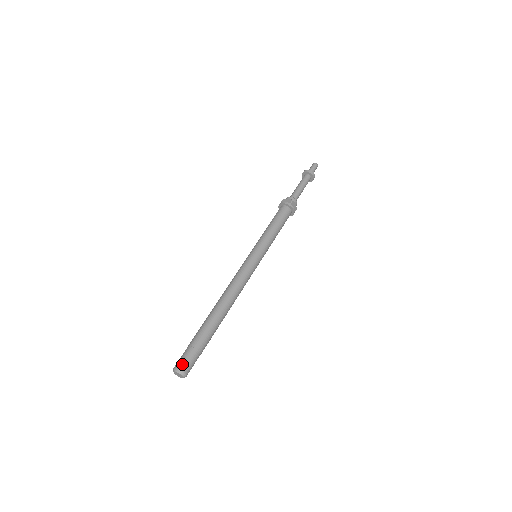
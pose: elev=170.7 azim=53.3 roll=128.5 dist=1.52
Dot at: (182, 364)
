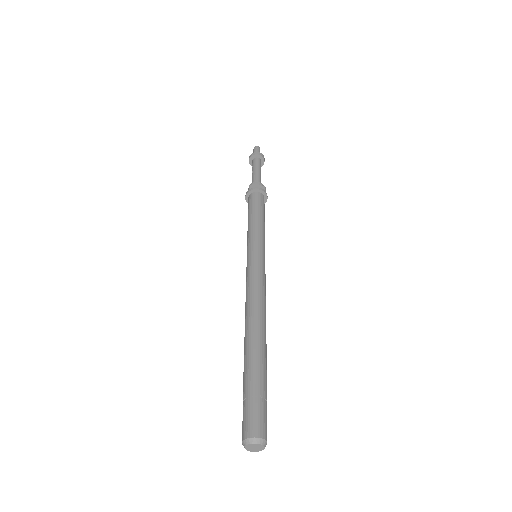
Dot at: (262, 428)
